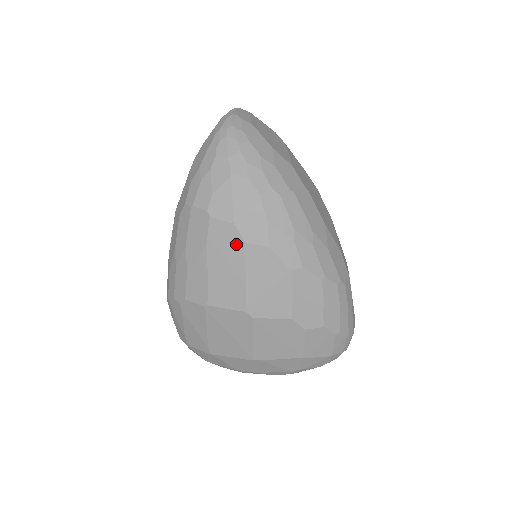
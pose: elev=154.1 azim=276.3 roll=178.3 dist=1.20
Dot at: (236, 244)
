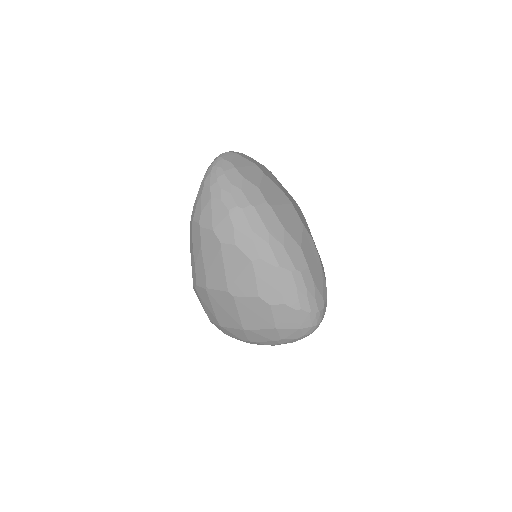
Dot at: (216, 244)
